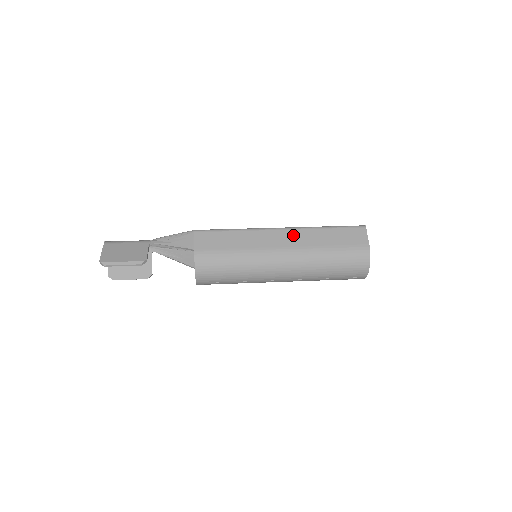
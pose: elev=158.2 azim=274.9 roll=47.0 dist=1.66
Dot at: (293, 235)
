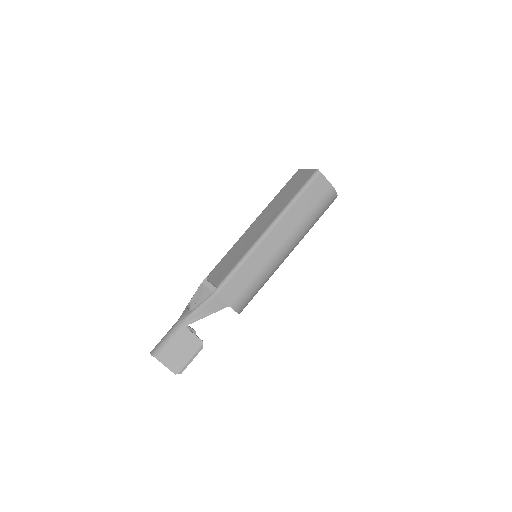
Dot at: (280, 229)
